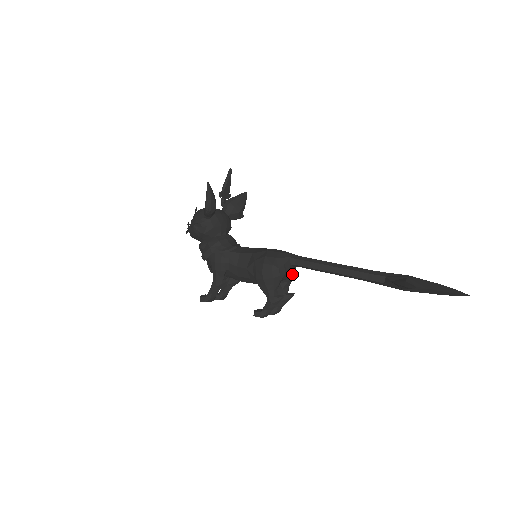
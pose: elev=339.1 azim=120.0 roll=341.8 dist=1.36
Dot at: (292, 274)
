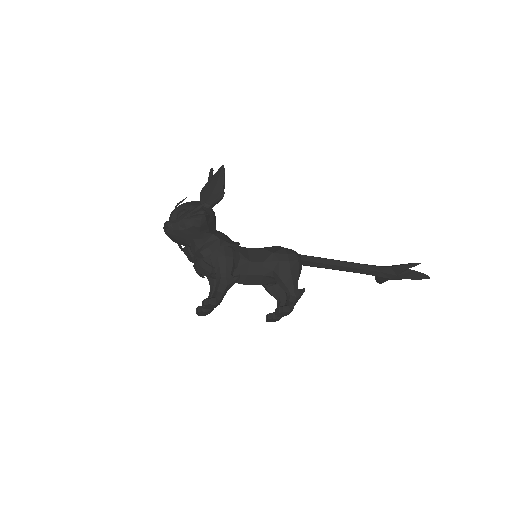
Dot at: occluded
